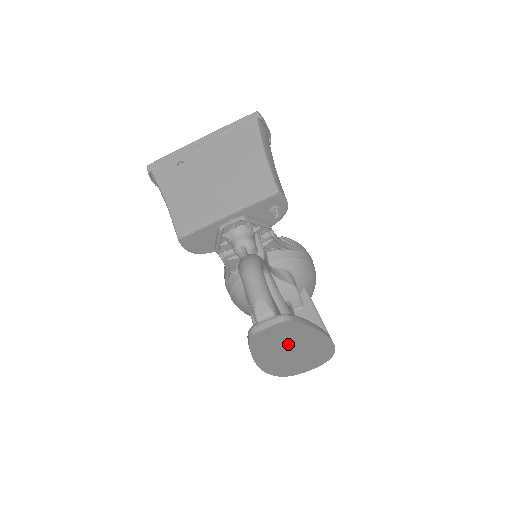
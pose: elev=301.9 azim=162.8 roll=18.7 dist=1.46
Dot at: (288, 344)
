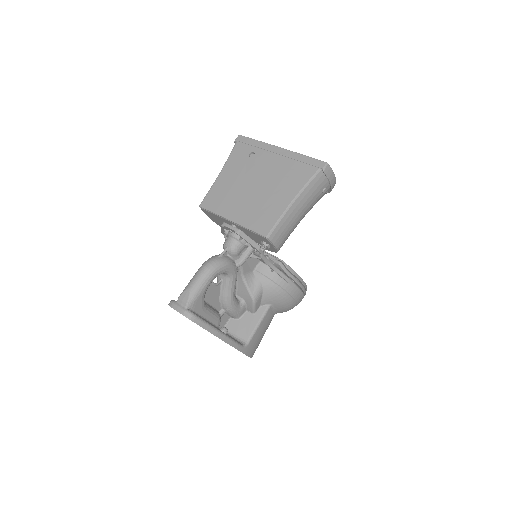
Dot at: occluded
